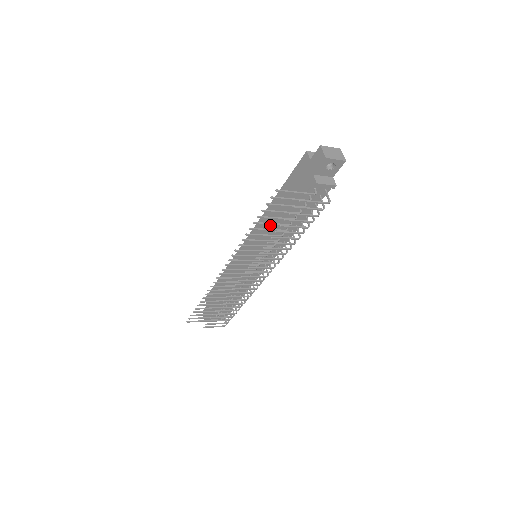
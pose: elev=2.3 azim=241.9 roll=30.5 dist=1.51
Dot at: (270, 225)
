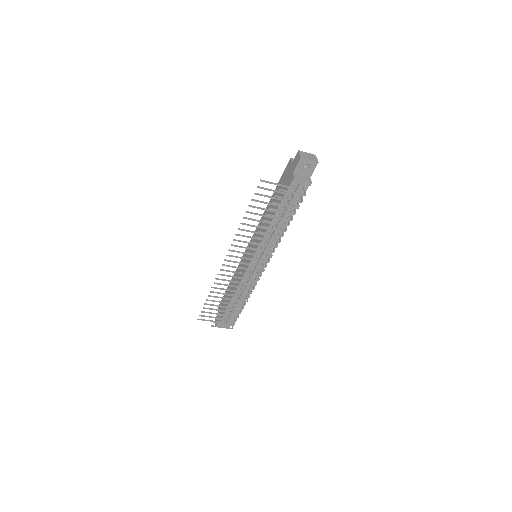
Dot at: (265, 224)
